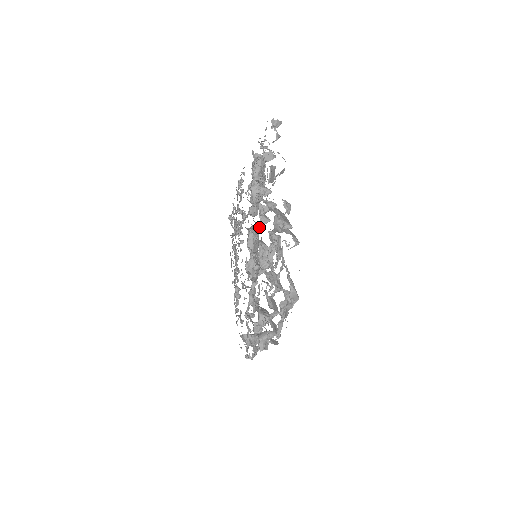
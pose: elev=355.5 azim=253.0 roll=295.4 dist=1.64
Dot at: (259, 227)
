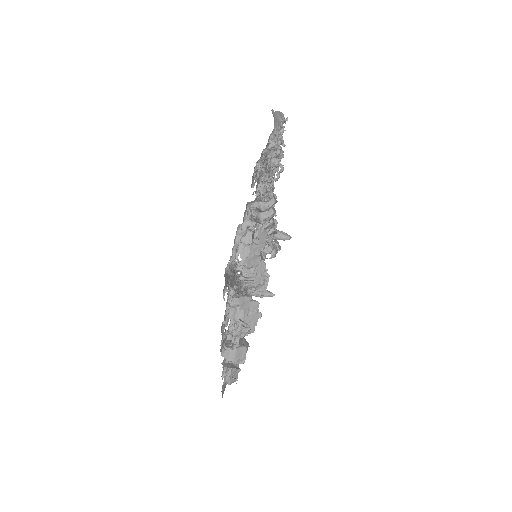
Dot at: occluded
